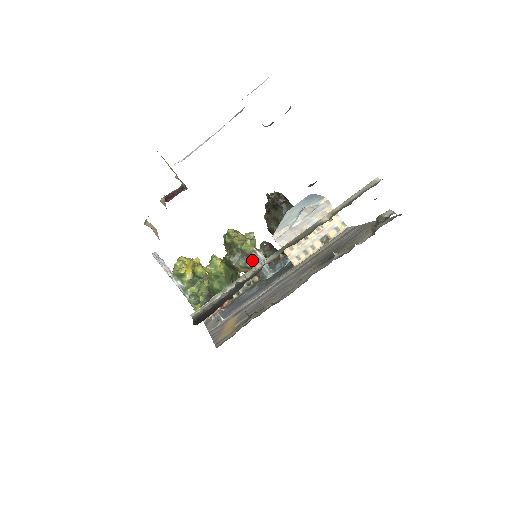
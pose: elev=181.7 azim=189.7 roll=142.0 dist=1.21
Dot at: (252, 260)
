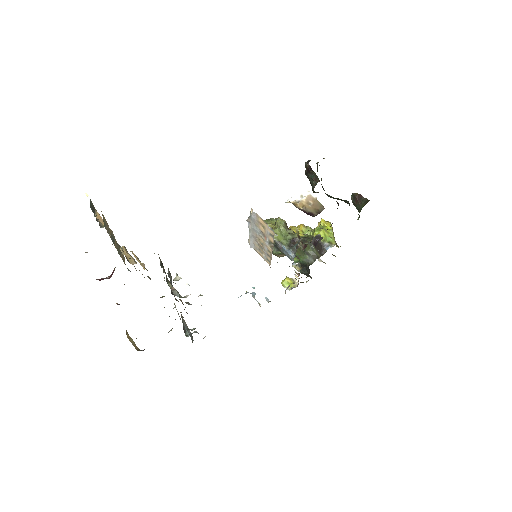
Dot at: (279, 248)
